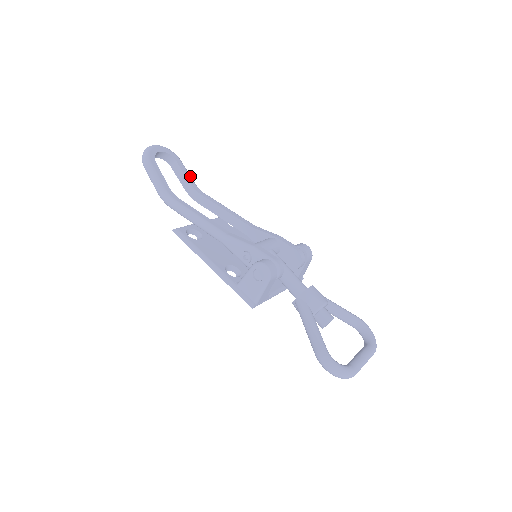
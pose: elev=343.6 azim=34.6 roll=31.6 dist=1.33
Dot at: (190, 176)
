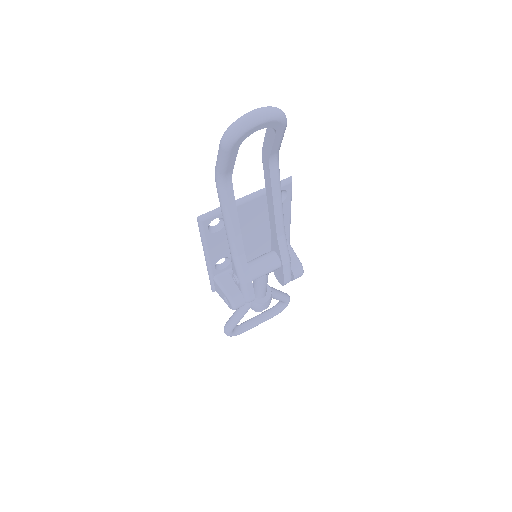
Dot at: (280, 145)
